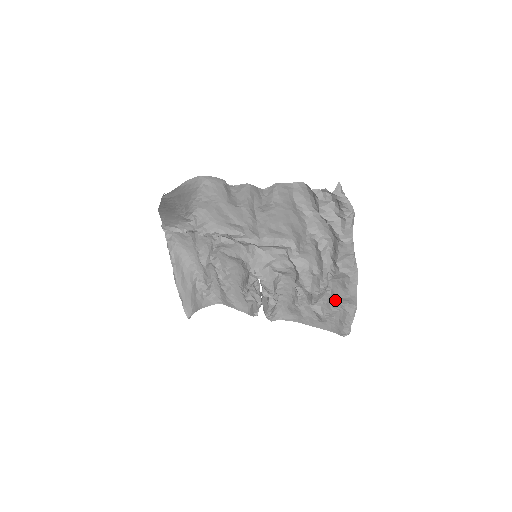
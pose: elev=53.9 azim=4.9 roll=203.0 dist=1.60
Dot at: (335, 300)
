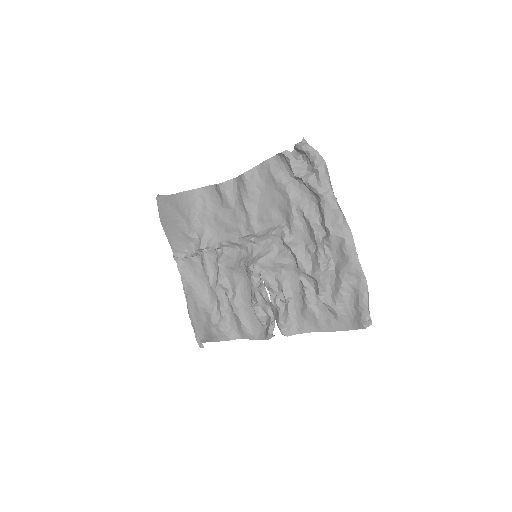
Dot at: (340, 278)
